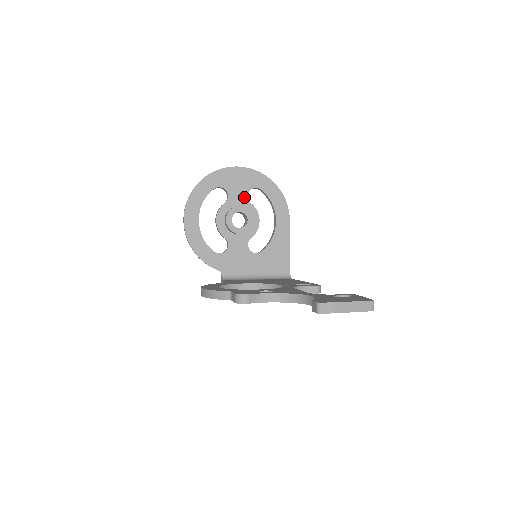
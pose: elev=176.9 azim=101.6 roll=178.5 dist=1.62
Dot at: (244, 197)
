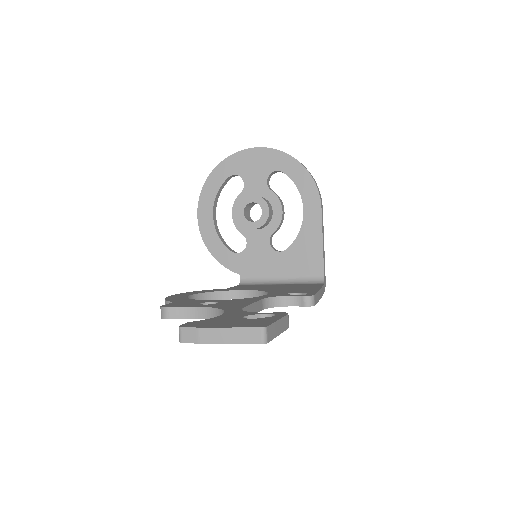
Dot at: (263, 184)
